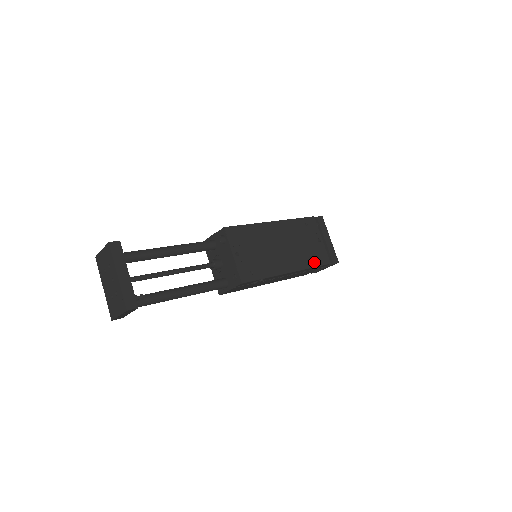
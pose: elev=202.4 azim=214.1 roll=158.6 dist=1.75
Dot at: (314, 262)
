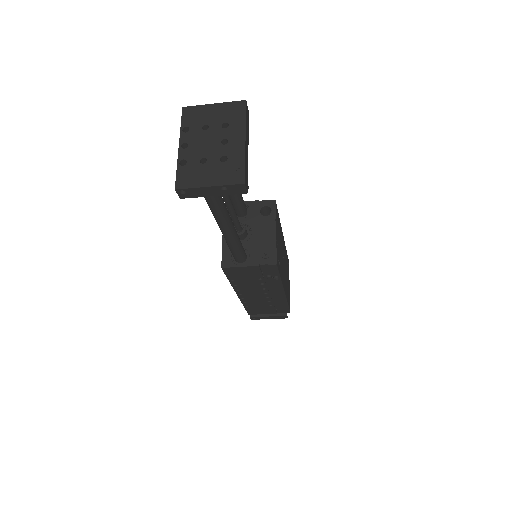
Dot at: (288, 300)
